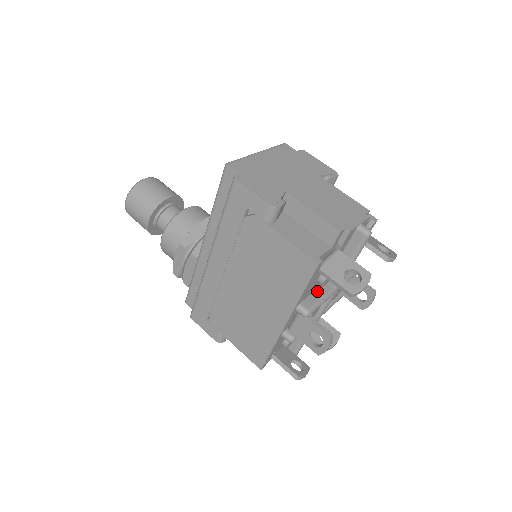
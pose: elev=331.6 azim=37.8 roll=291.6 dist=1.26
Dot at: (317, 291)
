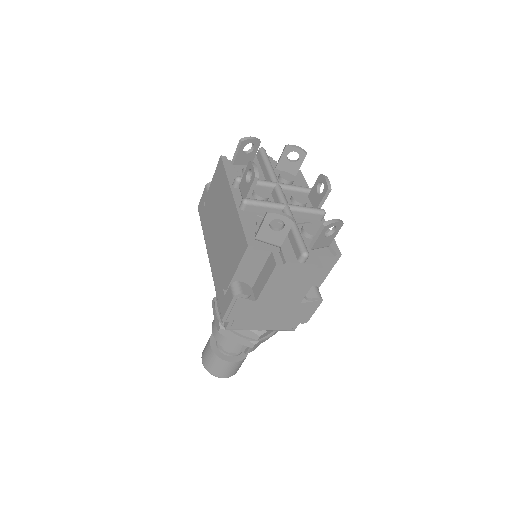
Dot at: occluded
